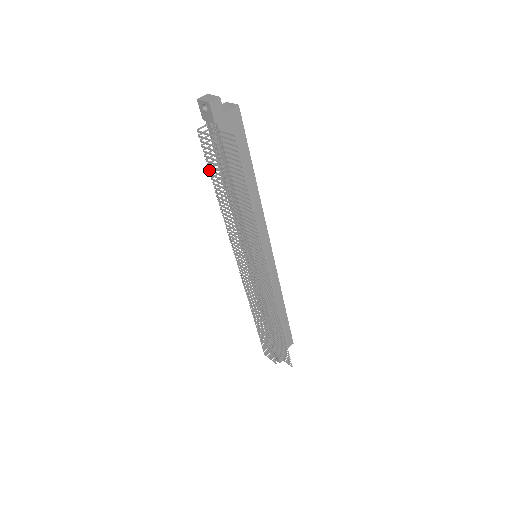
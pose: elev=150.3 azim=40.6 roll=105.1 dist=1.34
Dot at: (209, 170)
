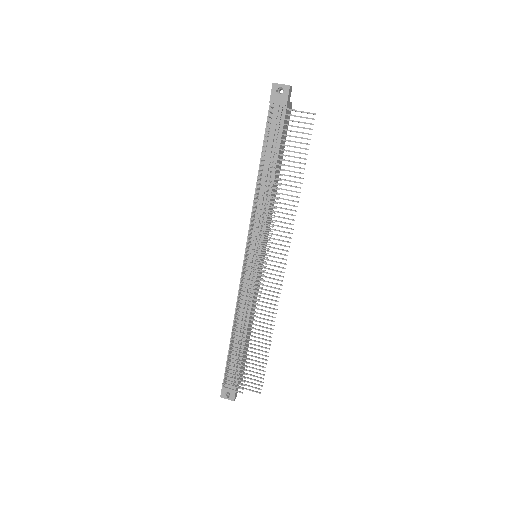
Dot at: occluded
